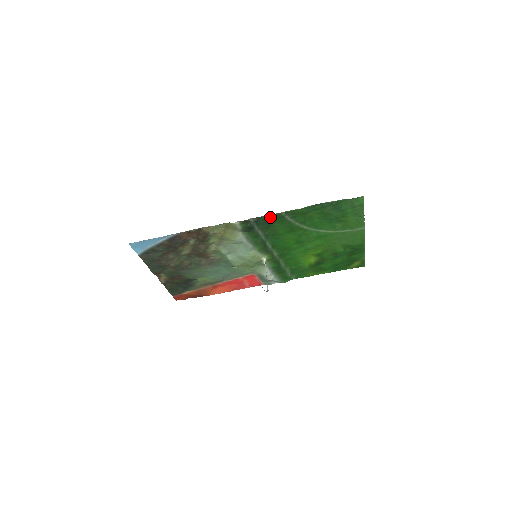
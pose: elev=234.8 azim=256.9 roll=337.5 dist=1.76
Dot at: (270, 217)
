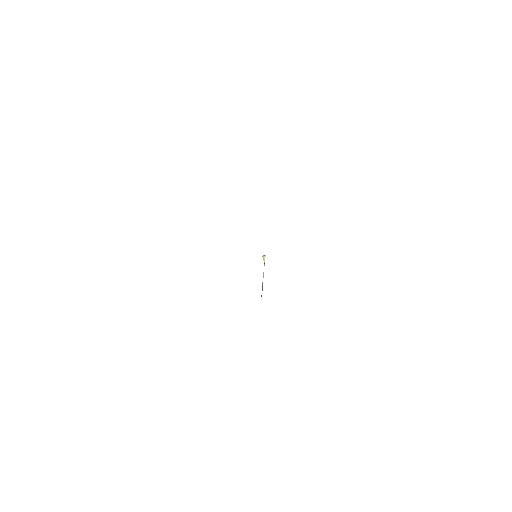
Dot at: occluded
